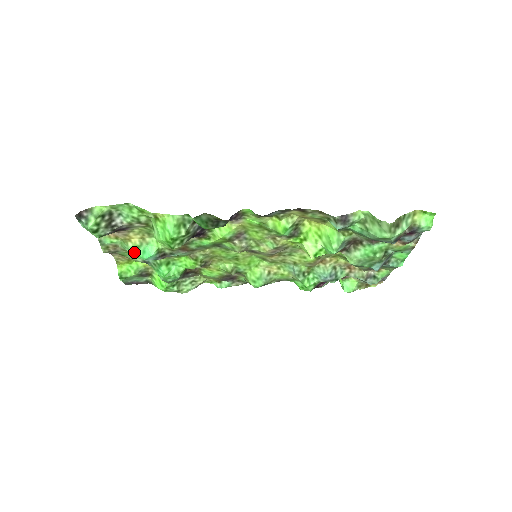
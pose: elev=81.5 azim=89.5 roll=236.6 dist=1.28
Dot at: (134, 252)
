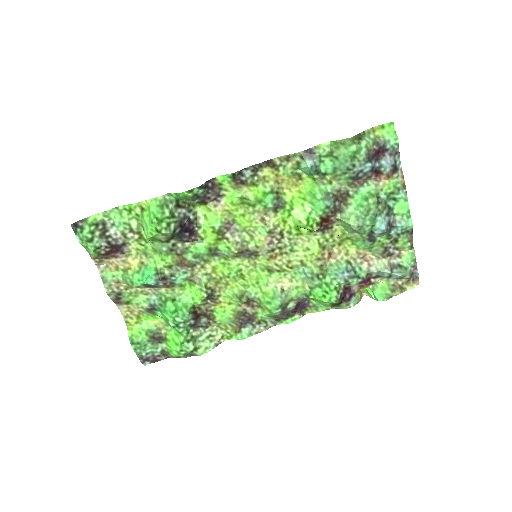
Dot at: (134, 279)
